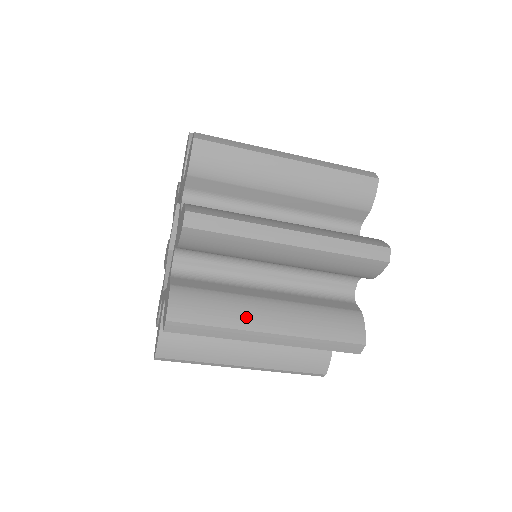
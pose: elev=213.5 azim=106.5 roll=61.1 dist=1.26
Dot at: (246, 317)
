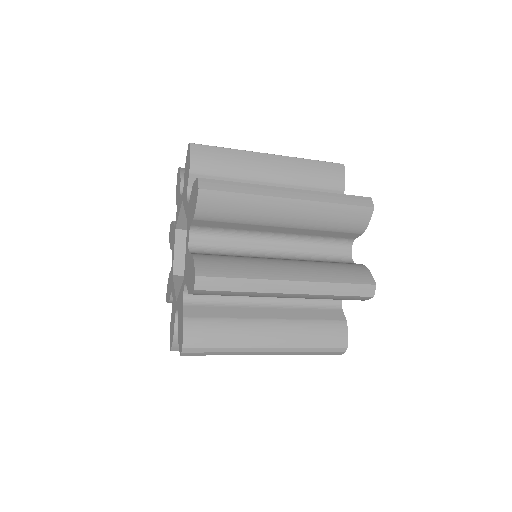
Dot at: (266, 270)
